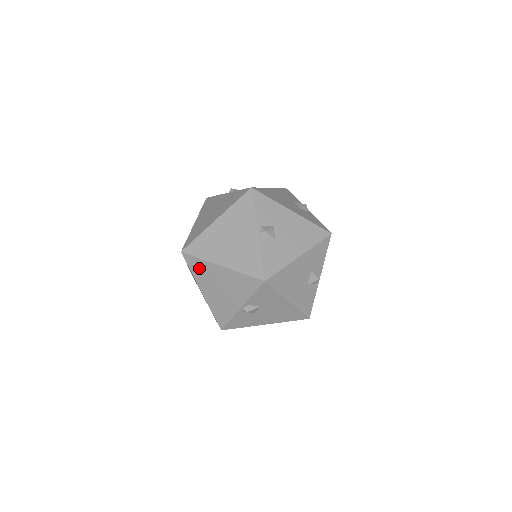
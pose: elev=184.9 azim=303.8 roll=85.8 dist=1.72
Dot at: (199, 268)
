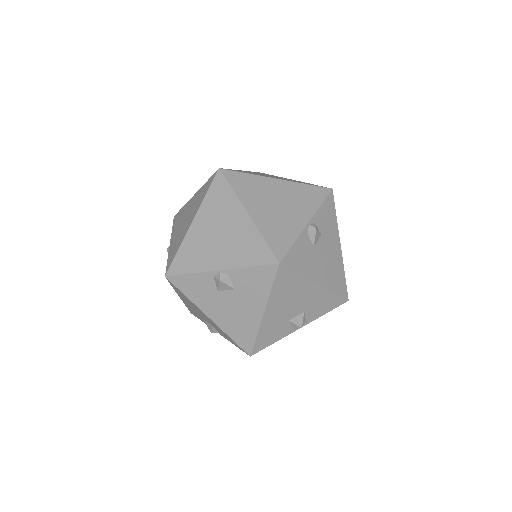
Dot at: (246, 184)
